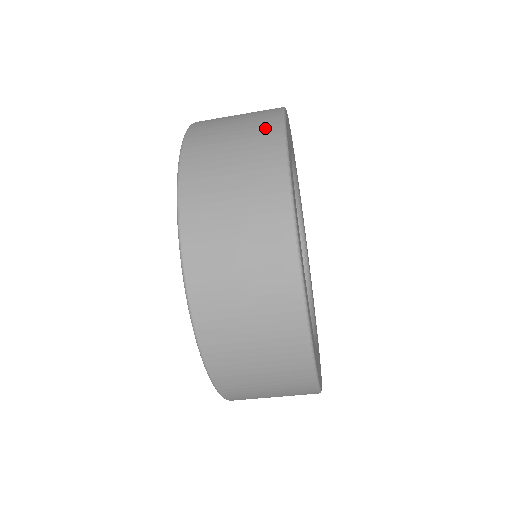
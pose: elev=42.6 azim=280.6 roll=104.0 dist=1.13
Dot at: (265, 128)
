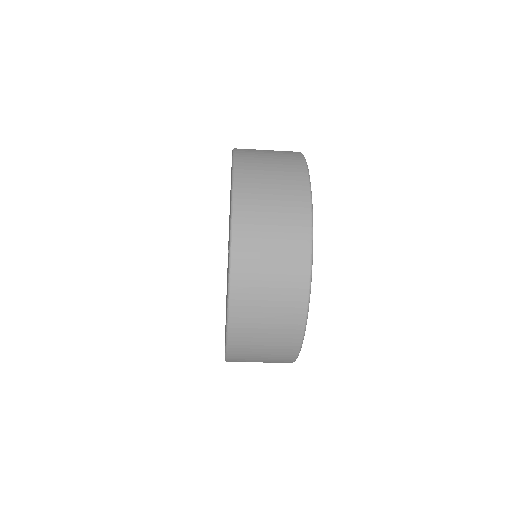
Dot at: (297, 204)
